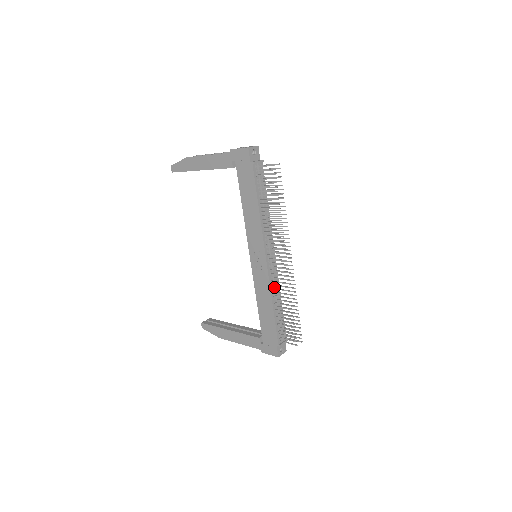
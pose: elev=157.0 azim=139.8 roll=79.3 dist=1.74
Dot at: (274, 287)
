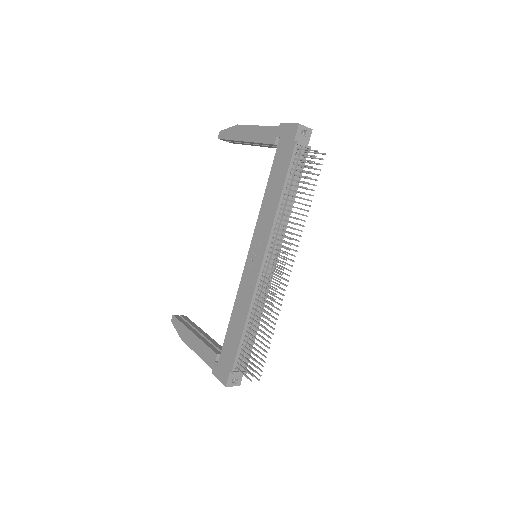
Dot at: (258, 299)
